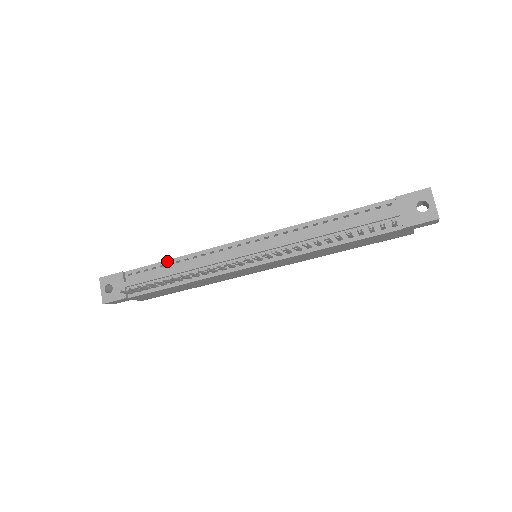
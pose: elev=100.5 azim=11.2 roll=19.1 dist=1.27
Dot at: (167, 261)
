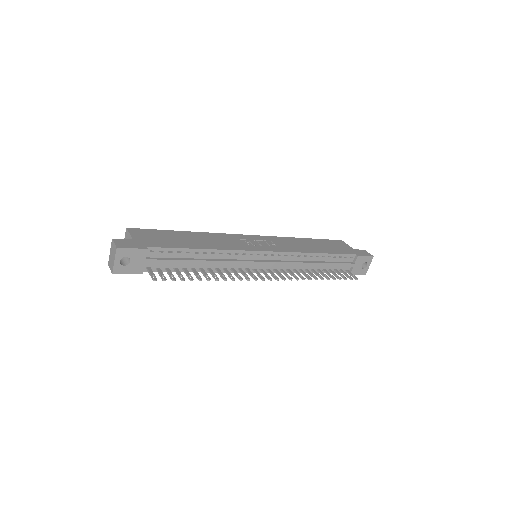
Dot at: (195, 250)
